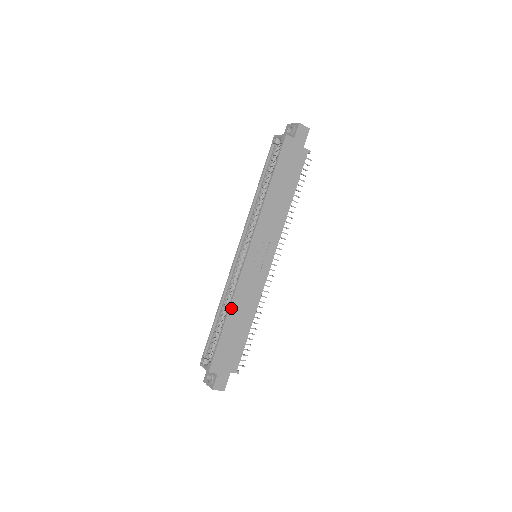
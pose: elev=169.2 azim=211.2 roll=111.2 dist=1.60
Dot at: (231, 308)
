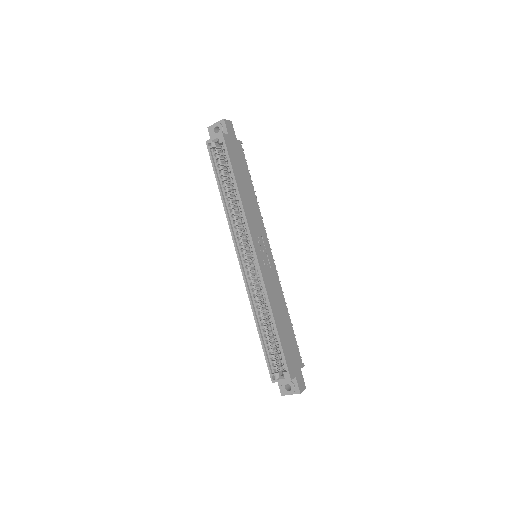
Dot at: (273, 311)
